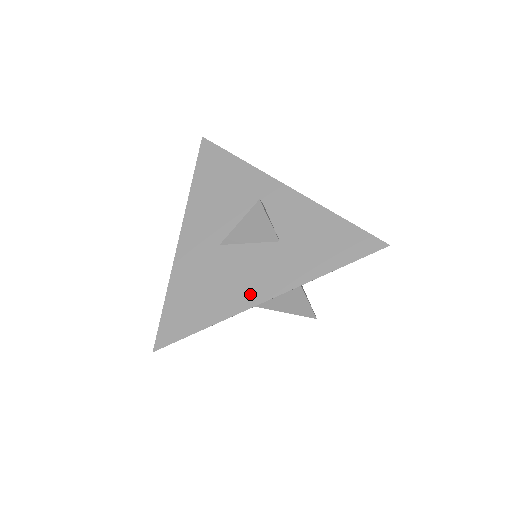
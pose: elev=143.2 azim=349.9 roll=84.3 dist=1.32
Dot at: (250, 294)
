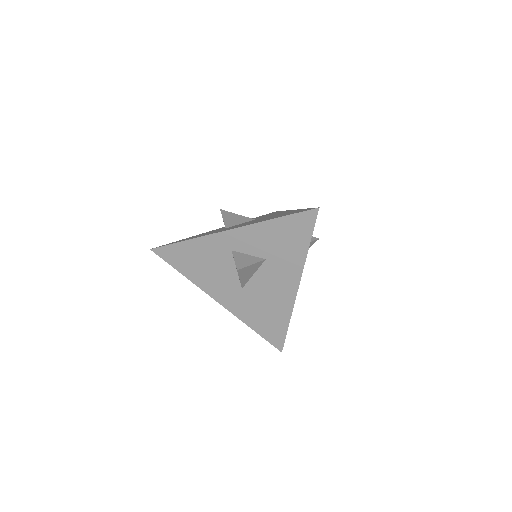
Dot at: (287, 294)
